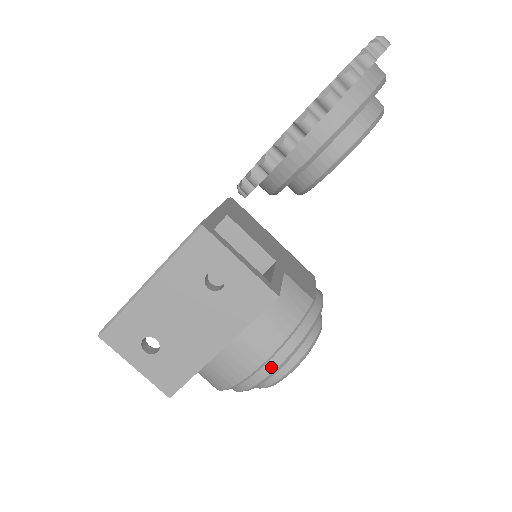
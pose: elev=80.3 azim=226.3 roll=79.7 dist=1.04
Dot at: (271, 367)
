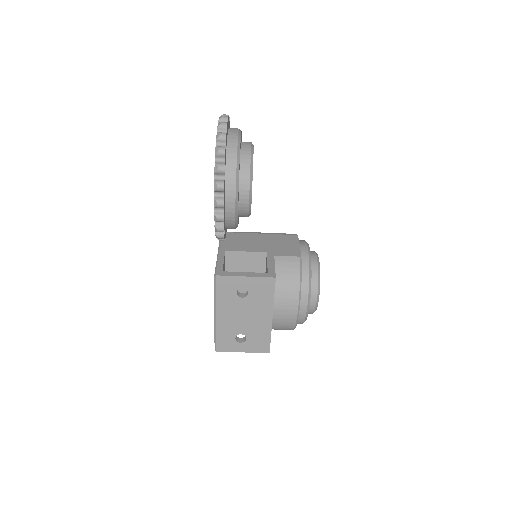
Dot at: (305, 304)
